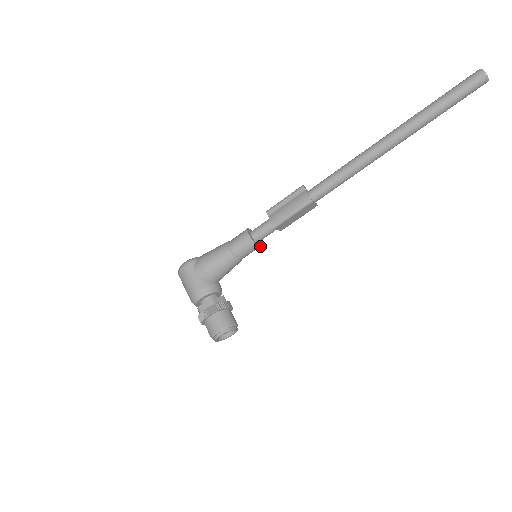
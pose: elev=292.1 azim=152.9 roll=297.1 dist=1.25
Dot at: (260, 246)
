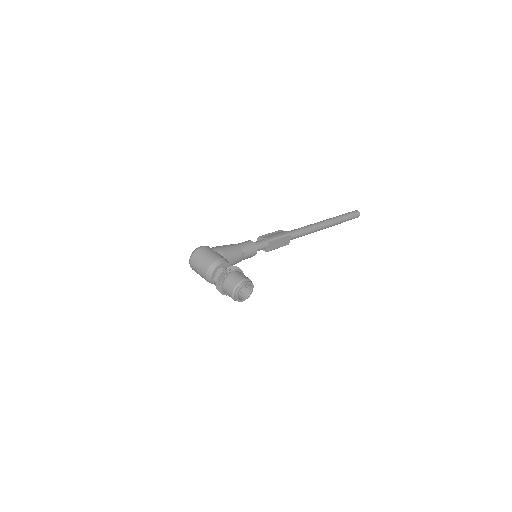
Dot at: (255, 254)
